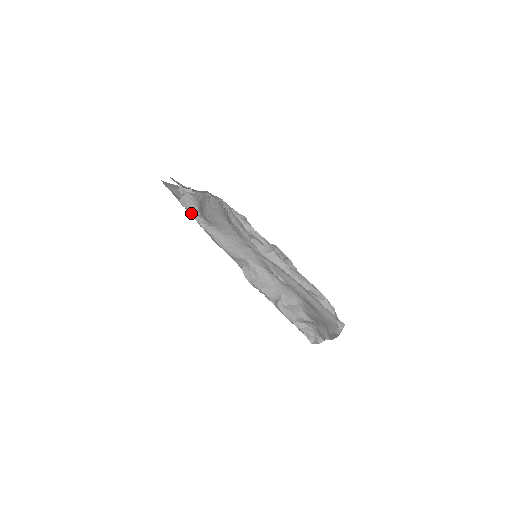
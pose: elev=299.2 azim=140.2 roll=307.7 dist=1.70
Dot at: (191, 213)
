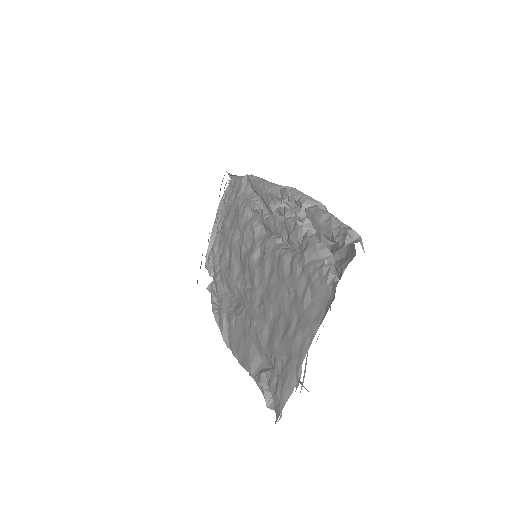
Dot at: occluded
